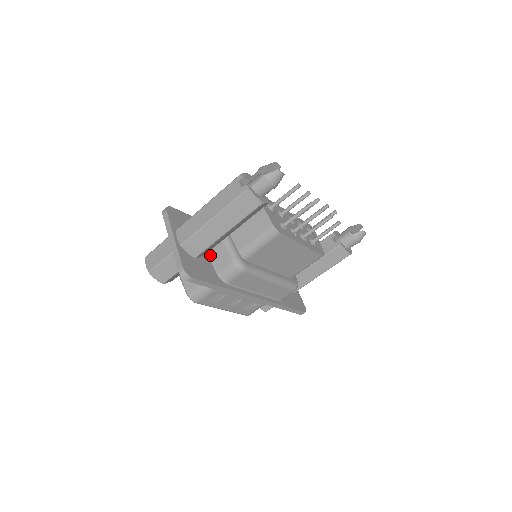
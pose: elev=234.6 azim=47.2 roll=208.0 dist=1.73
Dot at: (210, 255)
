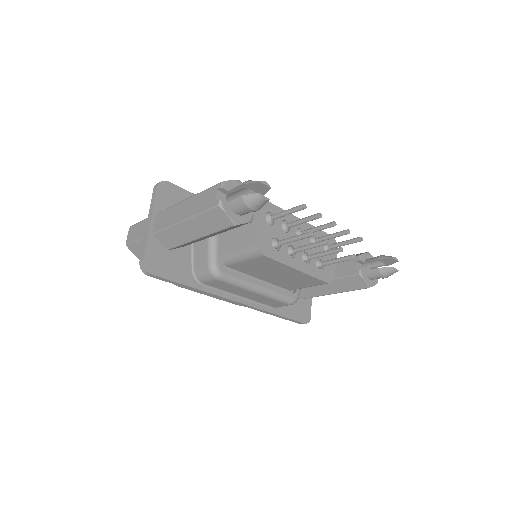
Dot at: (194, 247)
